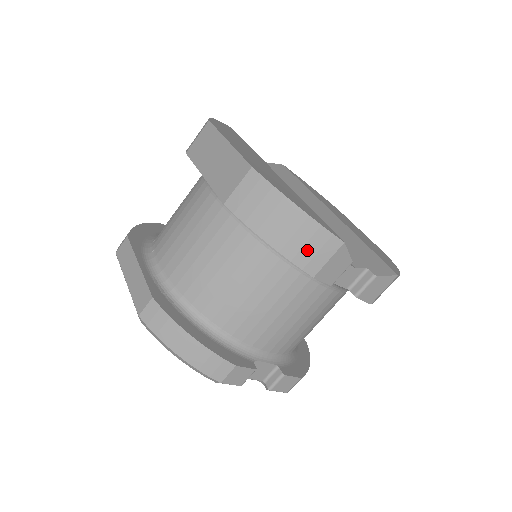
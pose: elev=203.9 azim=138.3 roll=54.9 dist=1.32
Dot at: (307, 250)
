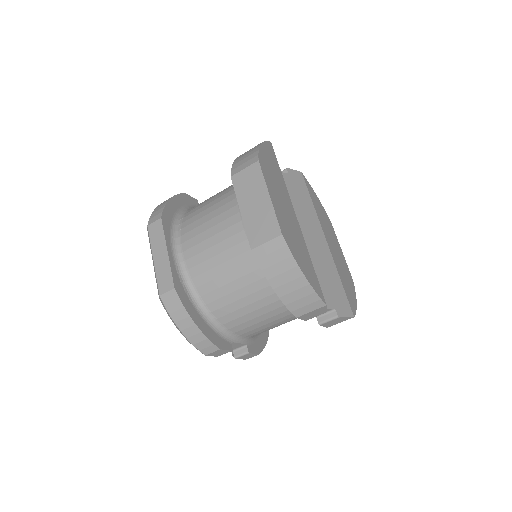
Dot at: (299, 302)
